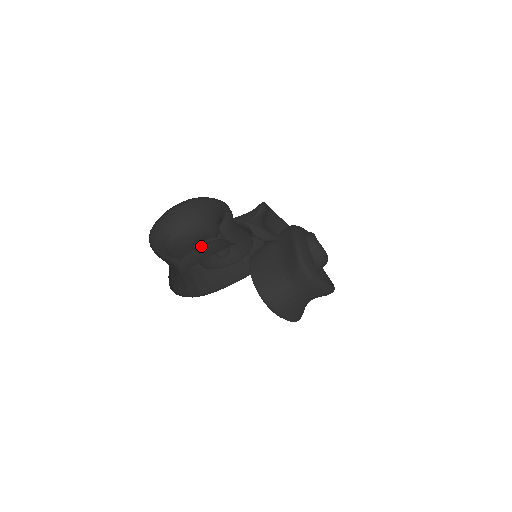
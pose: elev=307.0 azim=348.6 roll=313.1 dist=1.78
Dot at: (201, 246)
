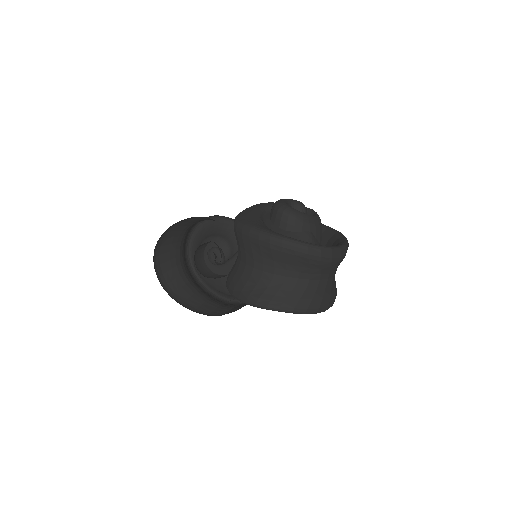
Dot at: occluded
